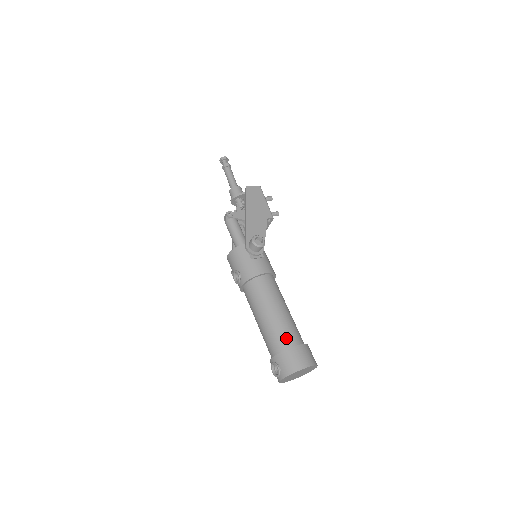
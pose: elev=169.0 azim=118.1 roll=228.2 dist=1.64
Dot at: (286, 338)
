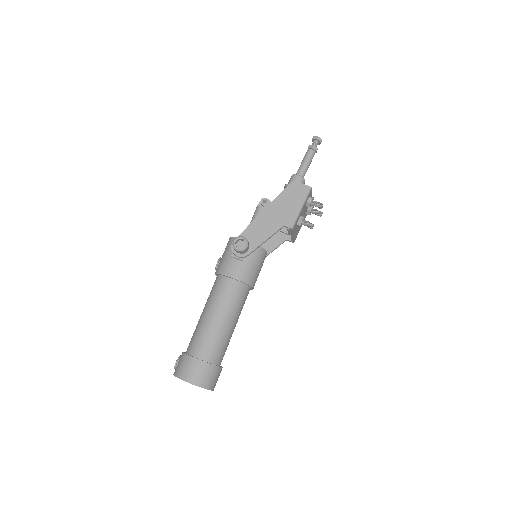
Dot at: (197, 345)
